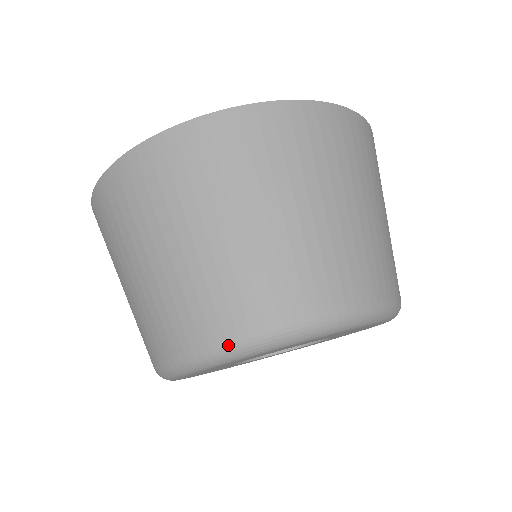
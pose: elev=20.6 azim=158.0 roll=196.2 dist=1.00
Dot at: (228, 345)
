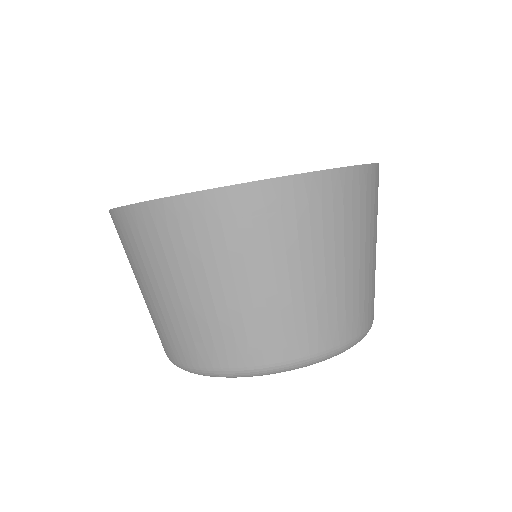
Dot at: (213, 371)
